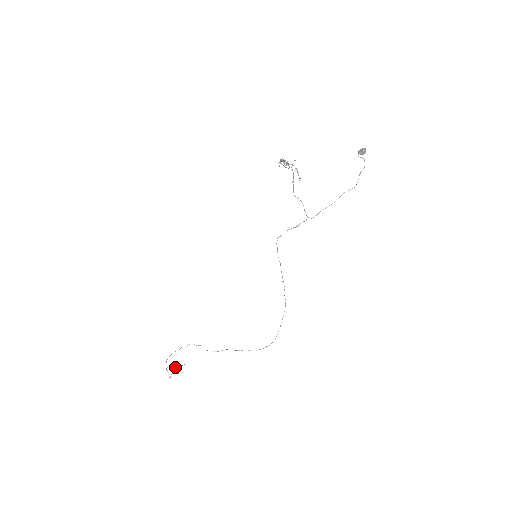
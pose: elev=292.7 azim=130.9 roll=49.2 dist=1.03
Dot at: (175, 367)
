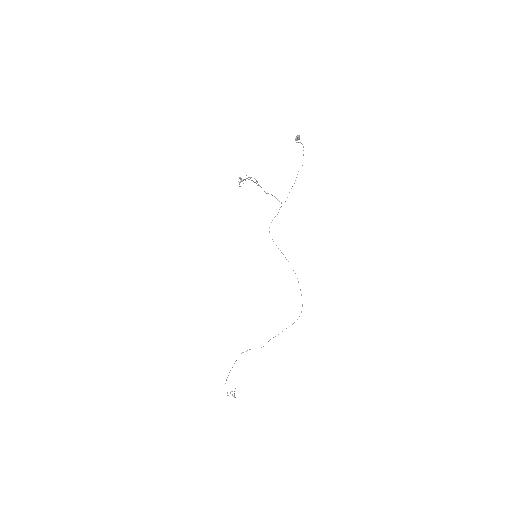
Dot at: occluded
